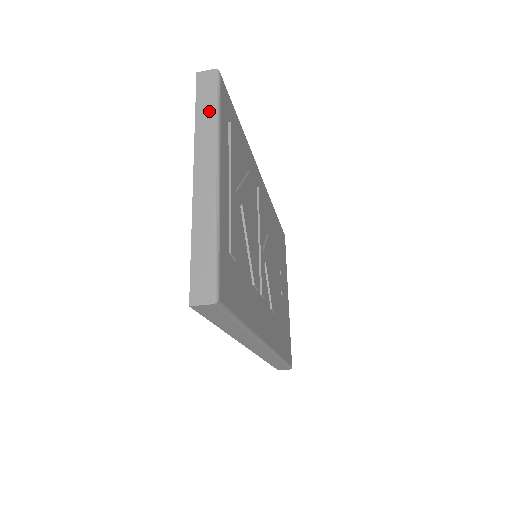
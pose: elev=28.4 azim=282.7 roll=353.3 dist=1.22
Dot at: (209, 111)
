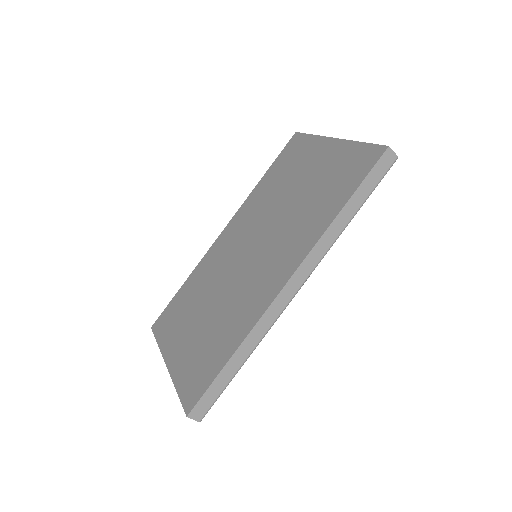
Dot at: occluded
